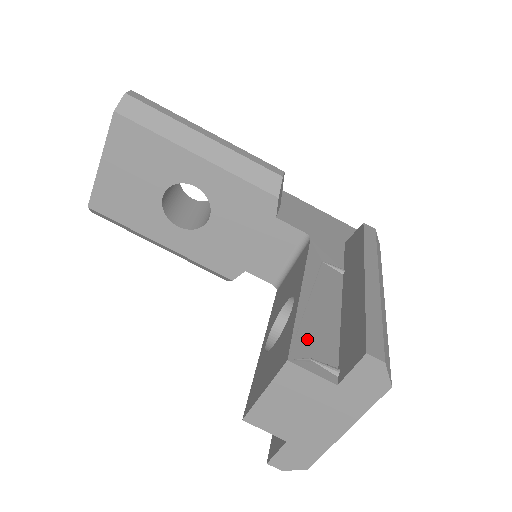
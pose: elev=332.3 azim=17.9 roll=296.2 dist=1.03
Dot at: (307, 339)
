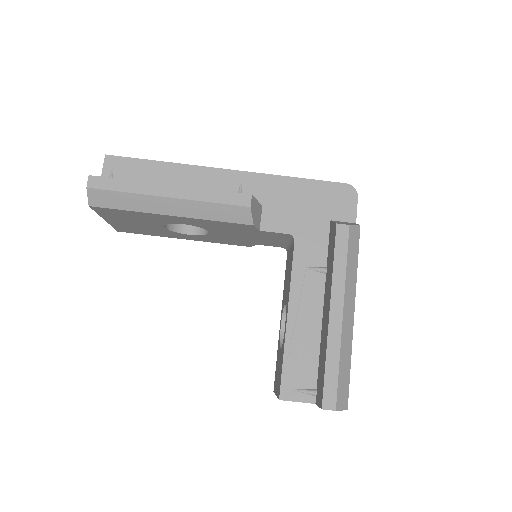
Dot at: (293, 373)
